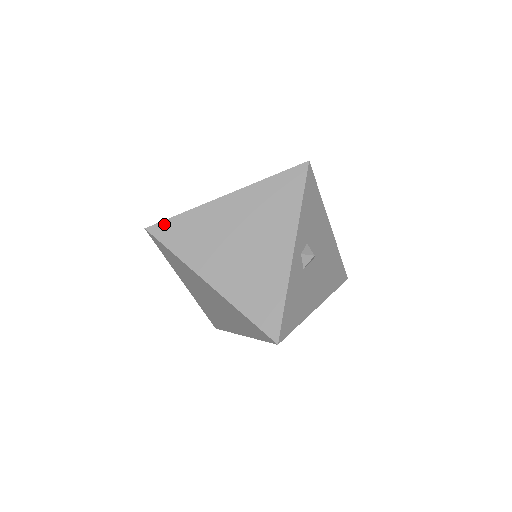
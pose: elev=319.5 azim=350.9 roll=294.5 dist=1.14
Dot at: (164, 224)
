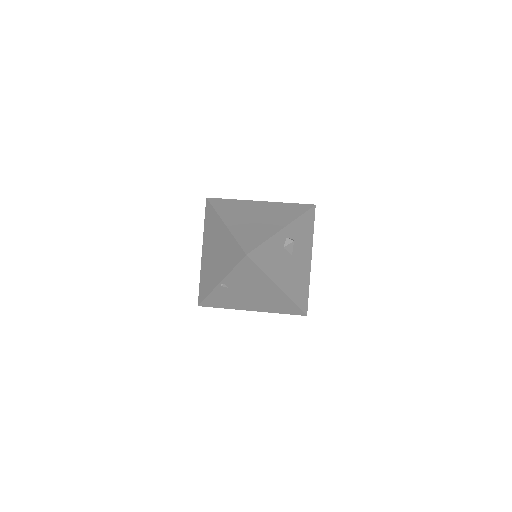
Dot at: (218, 199)
